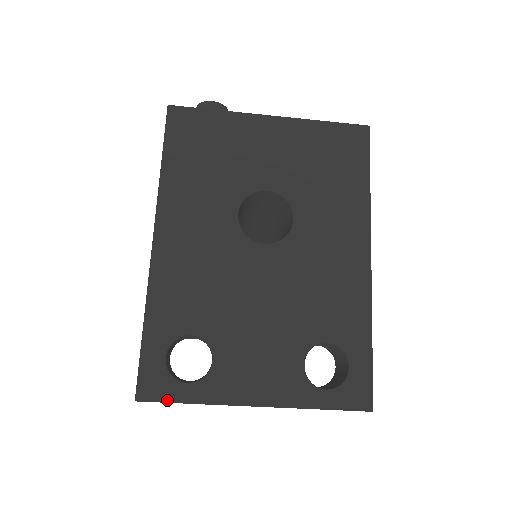
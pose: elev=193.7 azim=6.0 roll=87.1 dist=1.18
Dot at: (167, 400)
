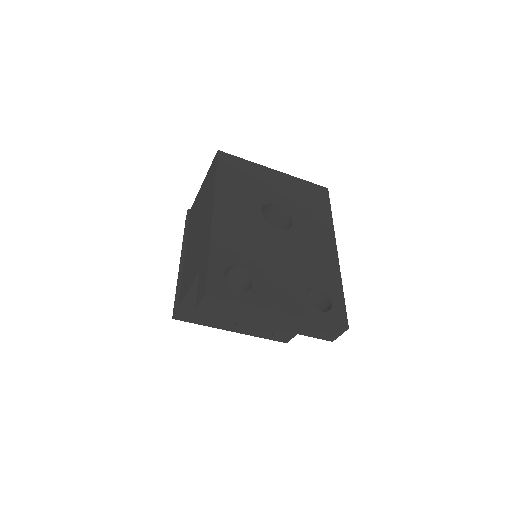
Dot at: (226, 298)
